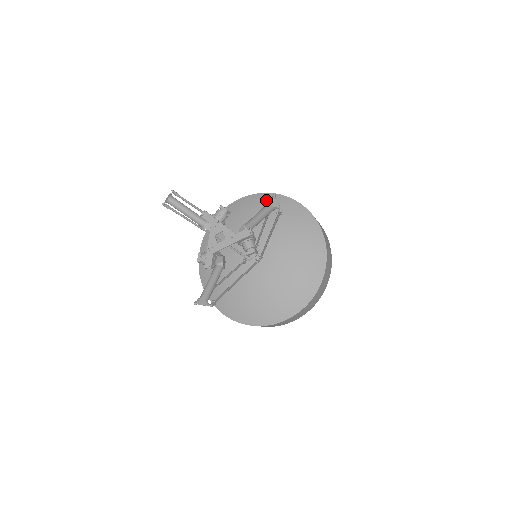
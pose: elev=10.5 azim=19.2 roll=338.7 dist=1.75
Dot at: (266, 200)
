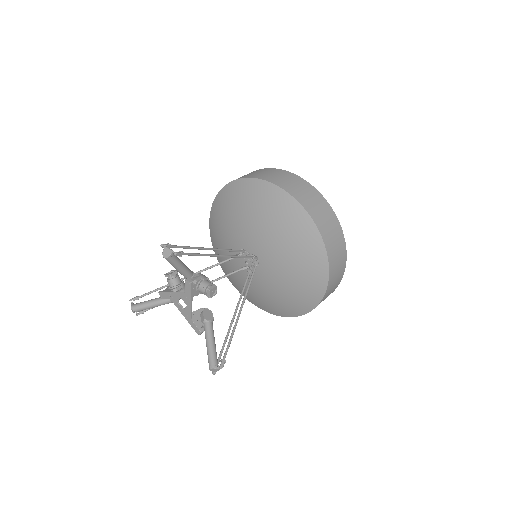
Dot at: (313, 250)
